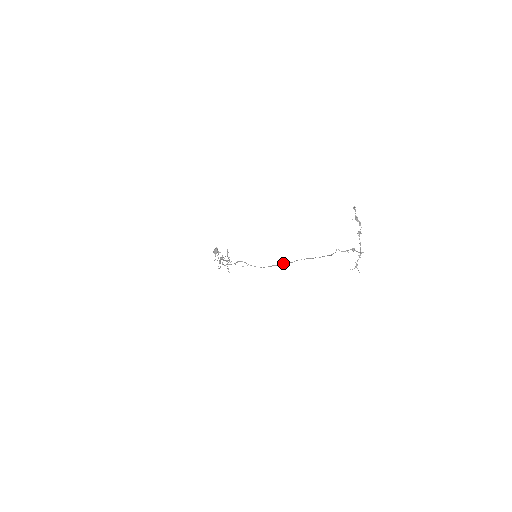
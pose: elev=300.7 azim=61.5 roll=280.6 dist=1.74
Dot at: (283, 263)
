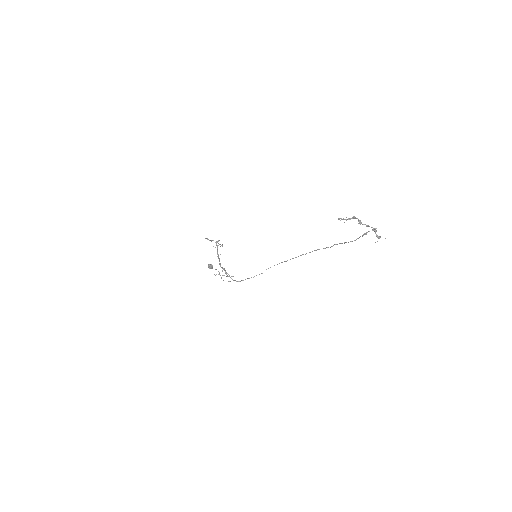
Dot at: occluded
